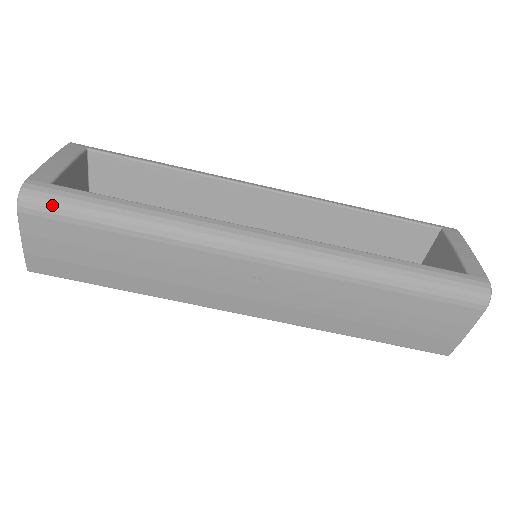
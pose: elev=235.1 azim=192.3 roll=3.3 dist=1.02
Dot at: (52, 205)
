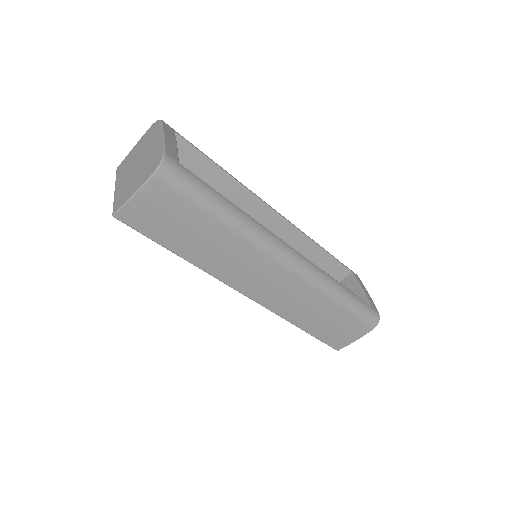
Dot at: (181, 182)
